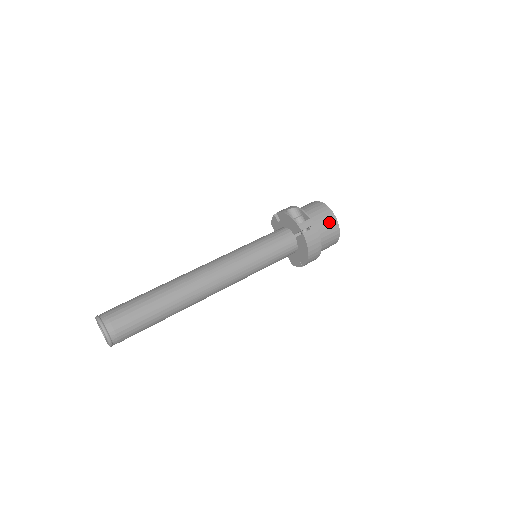
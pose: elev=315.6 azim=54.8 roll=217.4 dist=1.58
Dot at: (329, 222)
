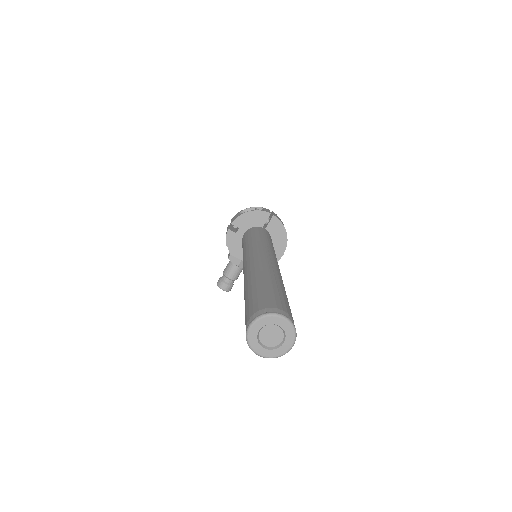
Dot at: occluded
